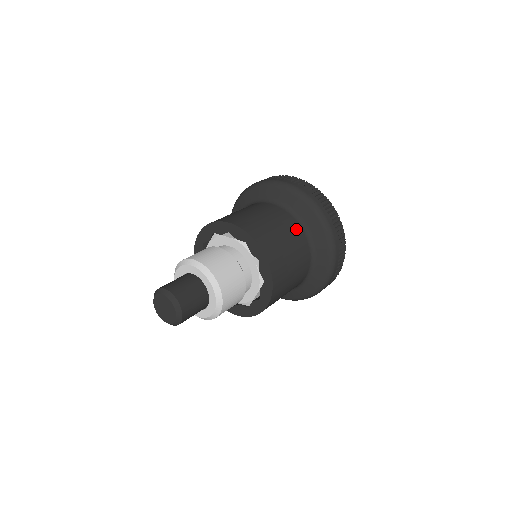
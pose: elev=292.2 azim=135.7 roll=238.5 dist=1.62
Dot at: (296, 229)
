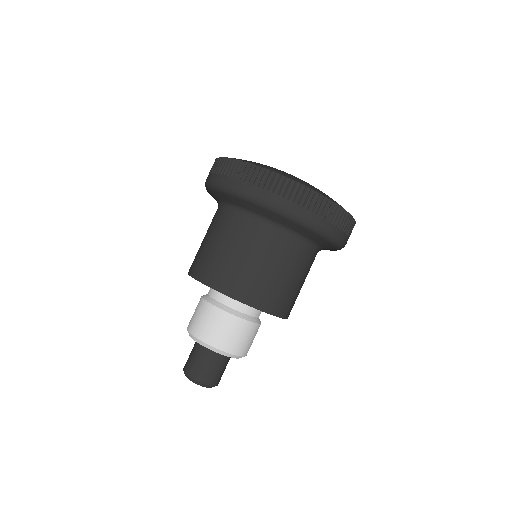
Dot at: (277, 241)
